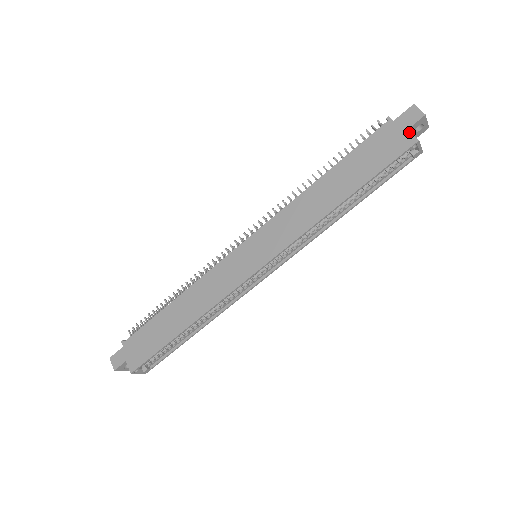
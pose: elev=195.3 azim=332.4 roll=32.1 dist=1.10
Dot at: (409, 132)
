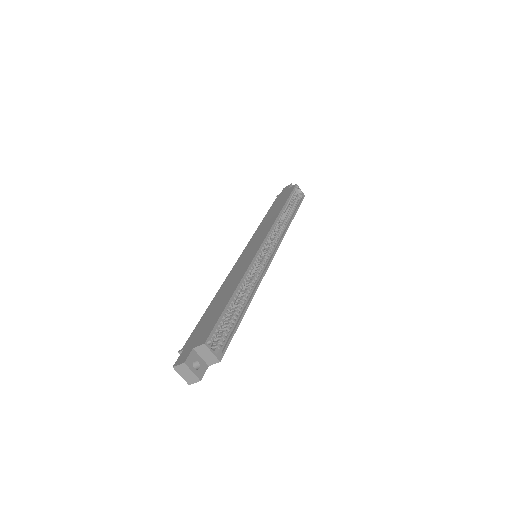
Dot at: (290, 187)
